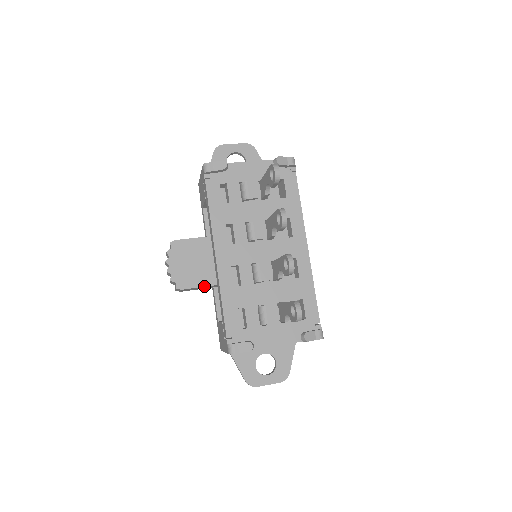
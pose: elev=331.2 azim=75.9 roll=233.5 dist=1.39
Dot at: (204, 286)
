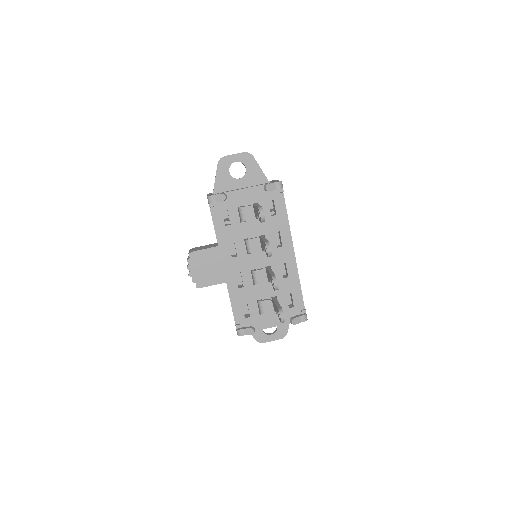
Dot at: occluded
